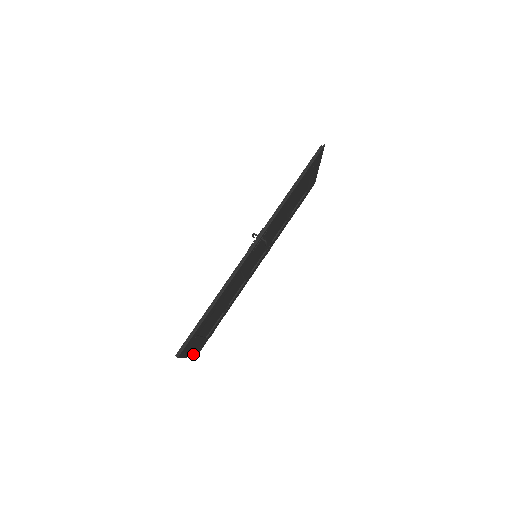
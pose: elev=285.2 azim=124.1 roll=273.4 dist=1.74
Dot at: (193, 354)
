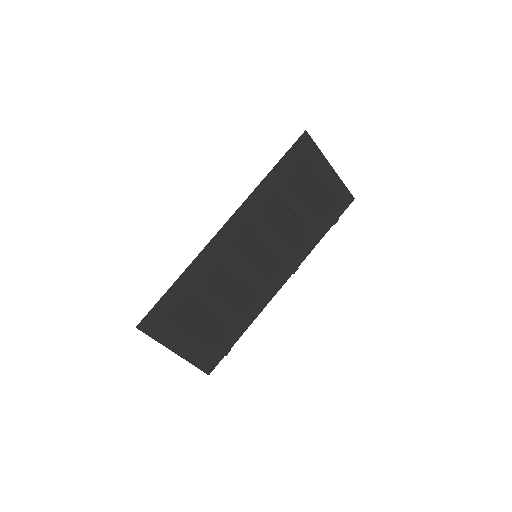
Dot at: (191, 359)
